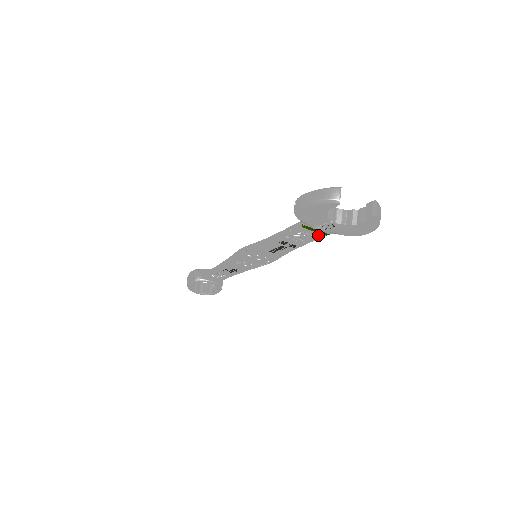
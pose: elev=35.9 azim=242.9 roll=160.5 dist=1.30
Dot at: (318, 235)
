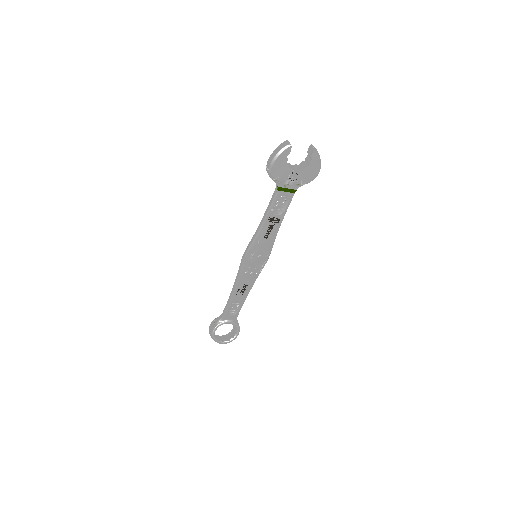
Dot at: (290, 196)
